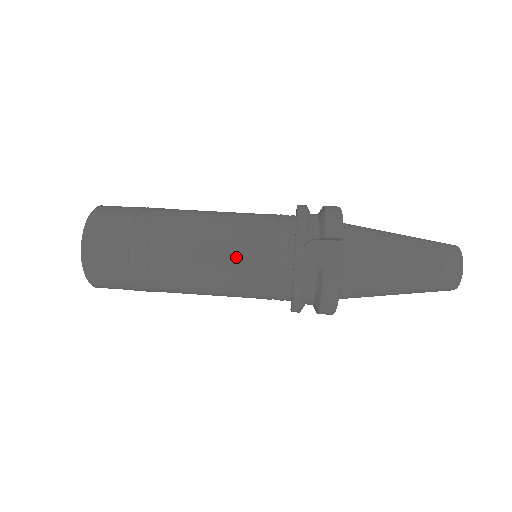
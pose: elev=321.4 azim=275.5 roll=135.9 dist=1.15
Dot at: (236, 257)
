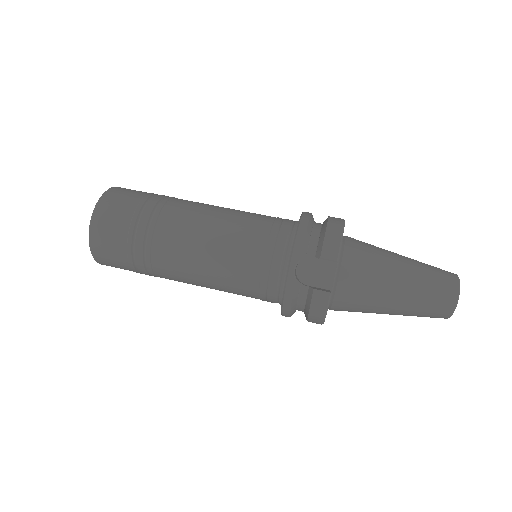
Dot at: (232, 263)
